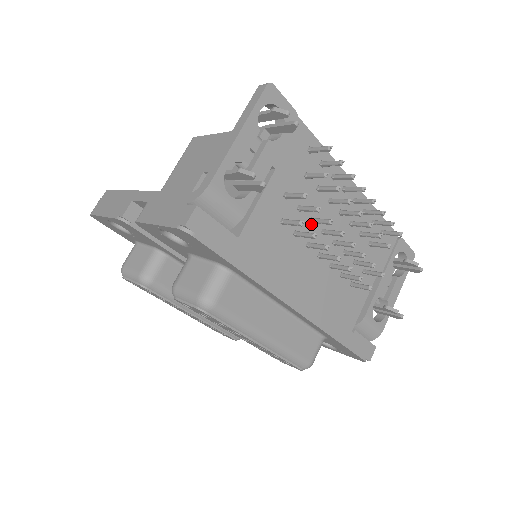
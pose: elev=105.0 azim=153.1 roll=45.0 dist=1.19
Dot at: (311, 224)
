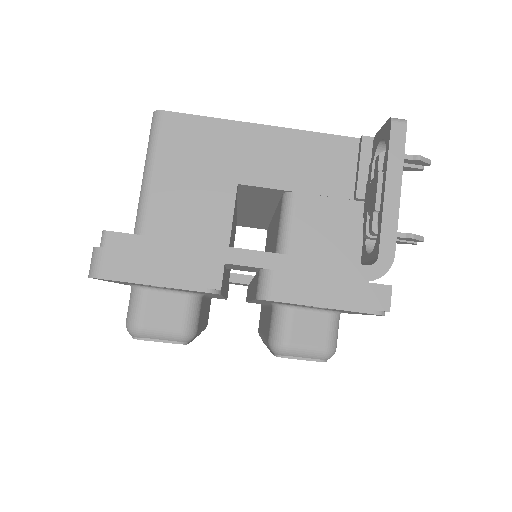
Dot at: occluded
